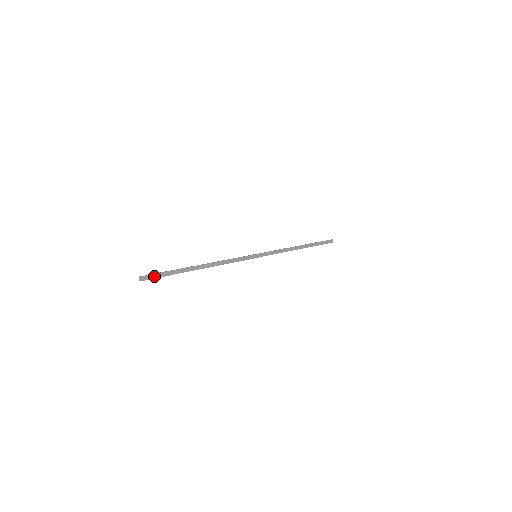
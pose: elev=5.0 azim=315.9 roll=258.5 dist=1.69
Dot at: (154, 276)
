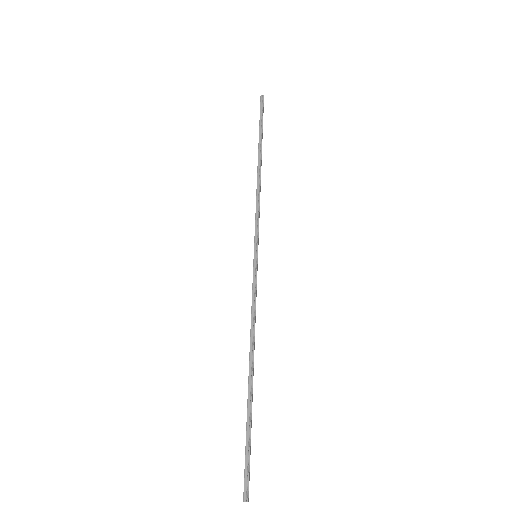
Dot at: (249, 472)
